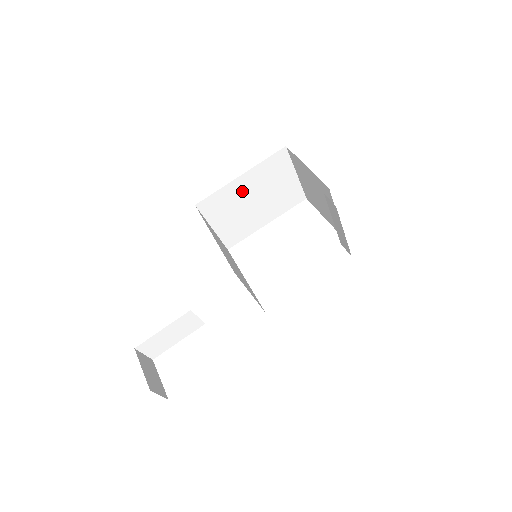
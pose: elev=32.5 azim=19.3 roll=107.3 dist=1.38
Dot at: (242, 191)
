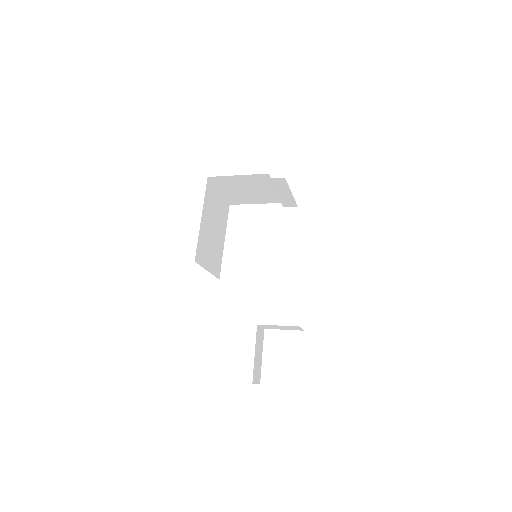
Dot at: (206, 229)
